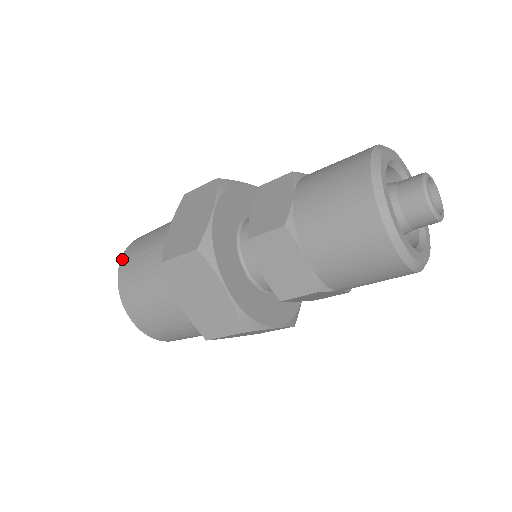
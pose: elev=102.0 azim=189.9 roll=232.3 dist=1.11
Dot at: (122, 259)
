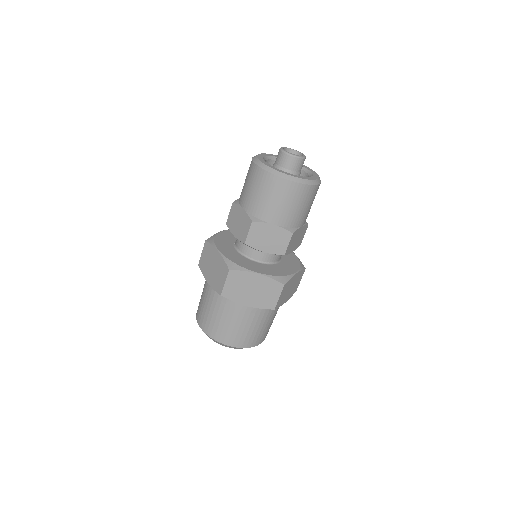
Dot at: (200, 326)
